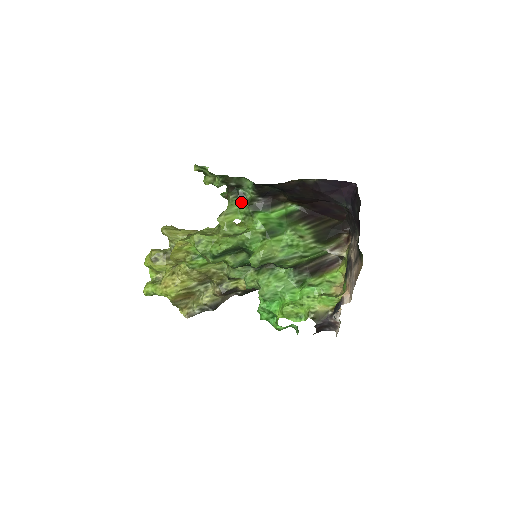
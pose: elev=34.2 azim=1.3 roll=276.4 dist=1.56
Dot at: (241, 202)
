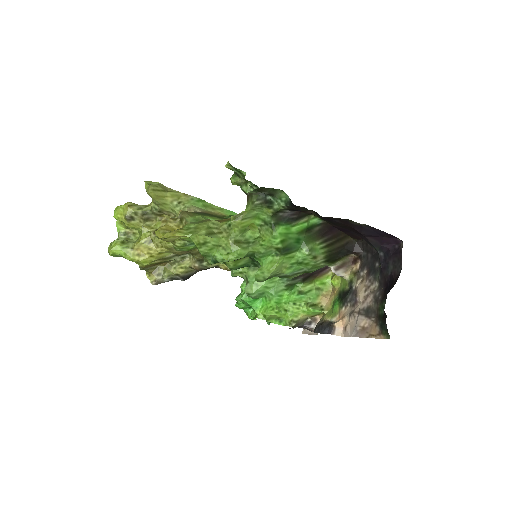
Dot at: (265, 209)
